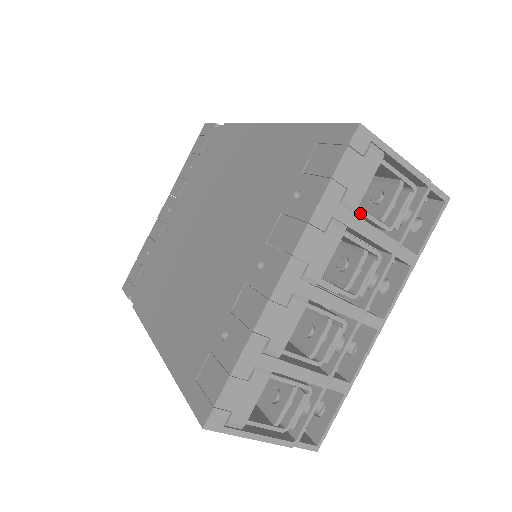
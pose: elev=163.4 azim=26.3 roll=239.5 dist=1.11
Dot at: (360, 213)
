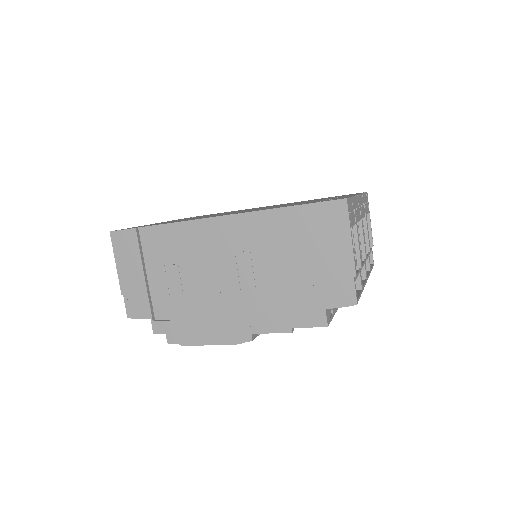
Dot at: occluded
